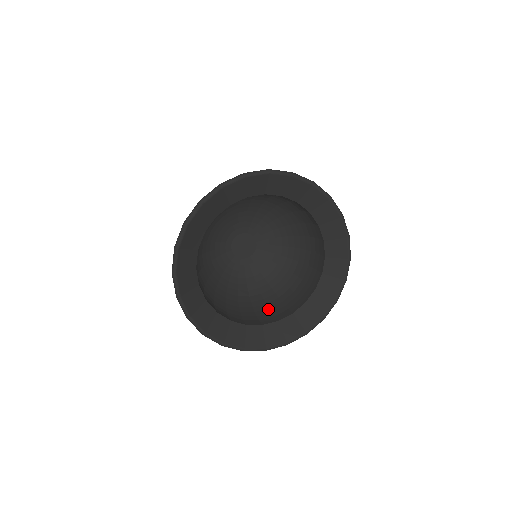
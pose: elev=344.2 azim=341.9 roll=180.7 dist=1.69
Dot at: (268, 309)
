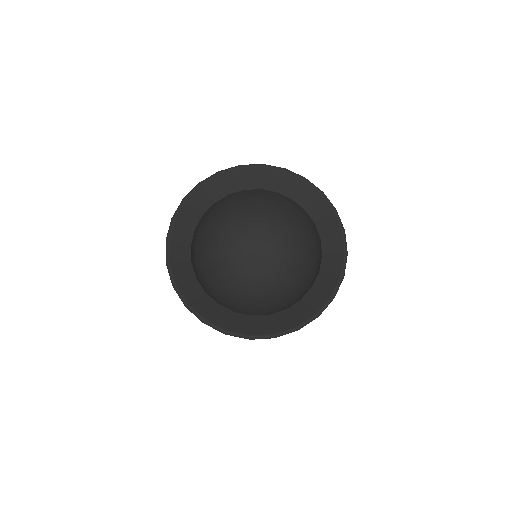
Dot at: (235, 311)
